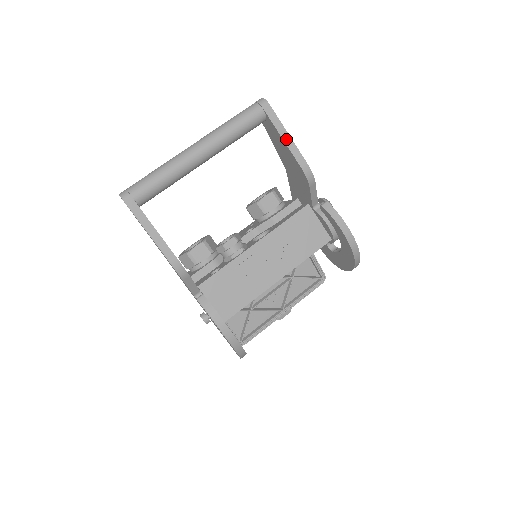
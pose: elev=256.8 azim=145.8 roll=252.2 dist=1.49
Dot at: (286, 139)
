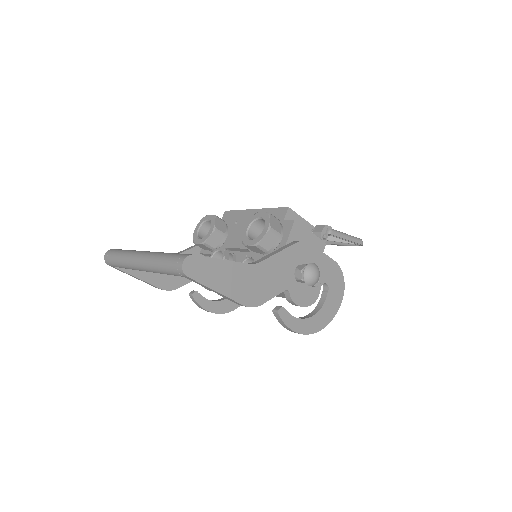
Dot at: (216, 292)
